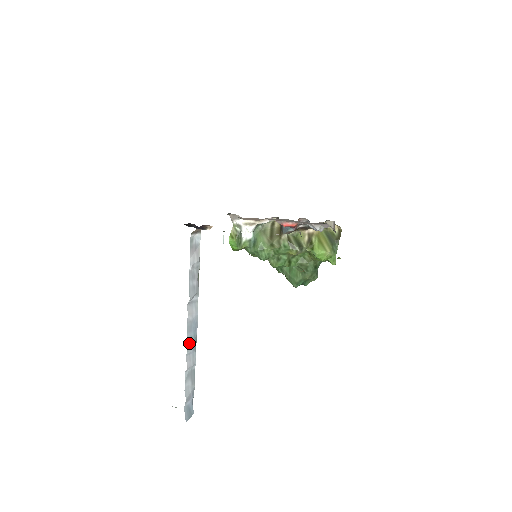
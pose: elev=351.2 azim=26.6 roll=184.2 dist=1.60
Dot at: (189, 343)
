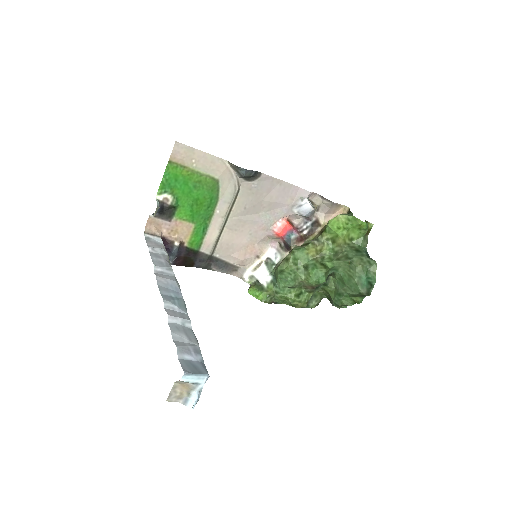
Dot at: (166, 298)
